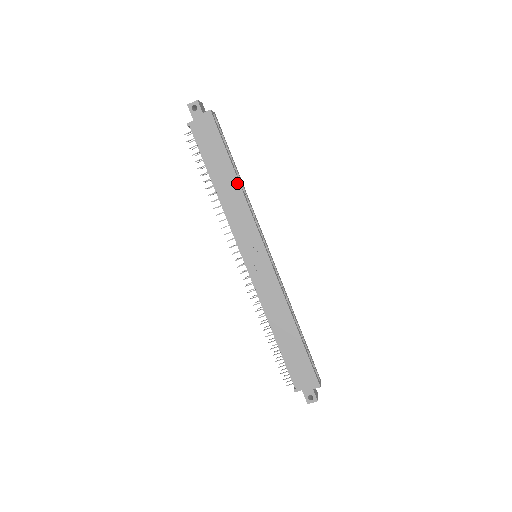
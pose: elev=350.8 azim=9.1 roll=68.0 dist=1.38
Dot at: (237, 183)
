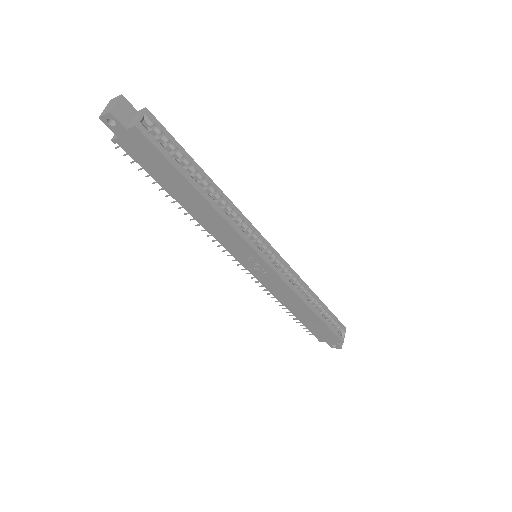
Dot at: (208, 205)
